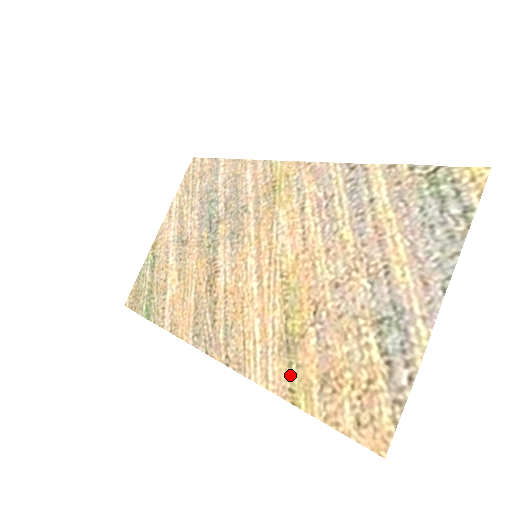
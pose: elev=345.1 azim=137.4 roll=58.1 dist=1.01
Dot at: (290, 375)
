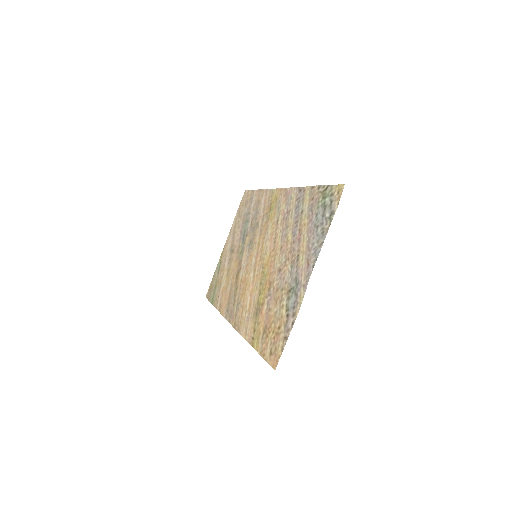
Dot at: (254, 329)
